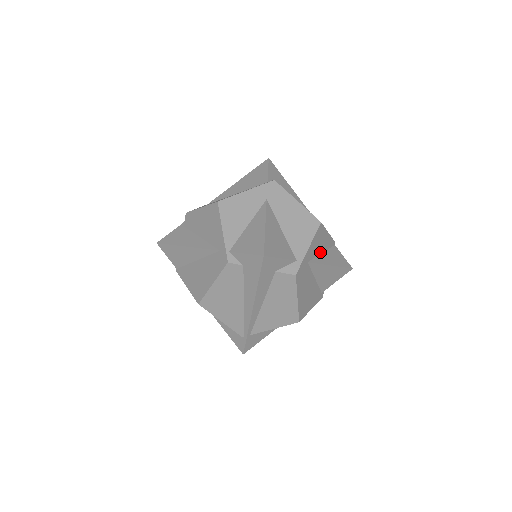
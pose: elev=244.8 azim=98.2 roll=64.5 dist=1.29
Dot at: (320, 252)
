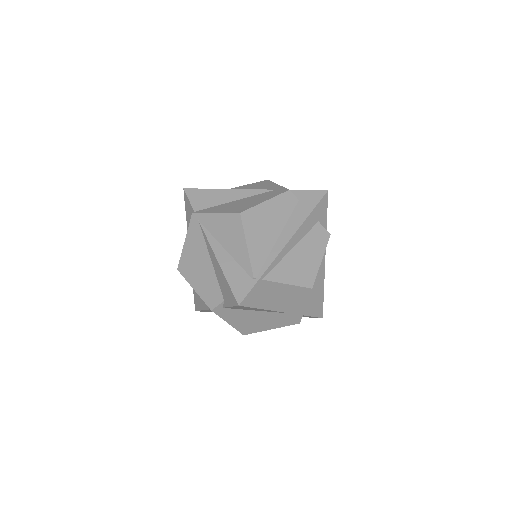
Dot at: occluded
